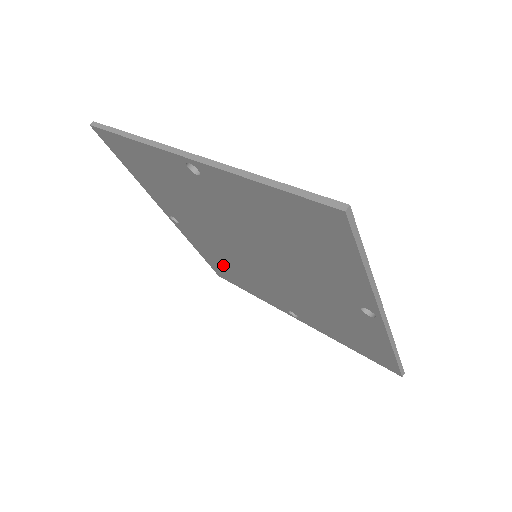
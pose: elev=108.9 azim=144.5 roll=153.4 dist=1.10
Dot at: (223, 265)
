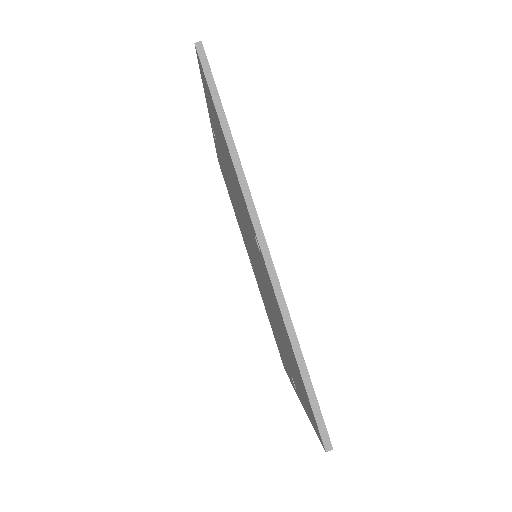
Dot at: (272, 326)
